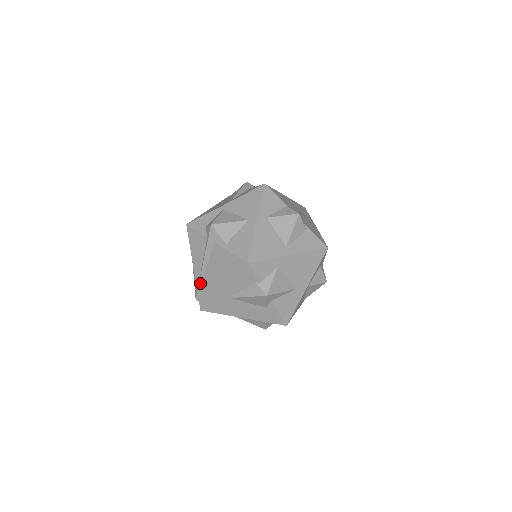
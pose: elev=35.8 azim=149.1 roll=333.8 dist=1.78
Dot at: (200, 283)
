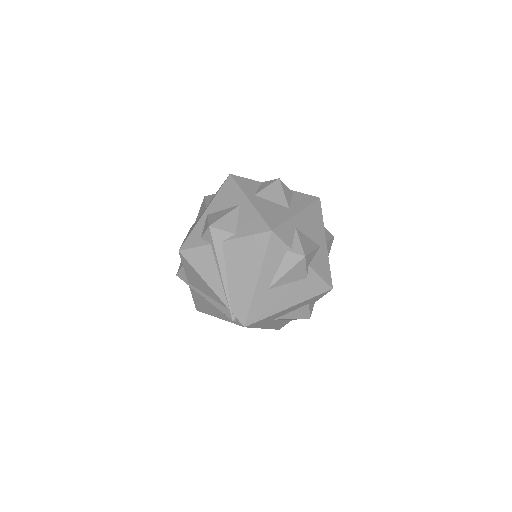
Dot at: (228, 298)
